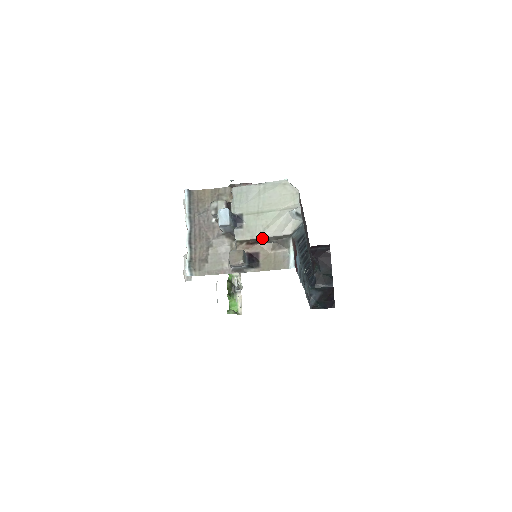
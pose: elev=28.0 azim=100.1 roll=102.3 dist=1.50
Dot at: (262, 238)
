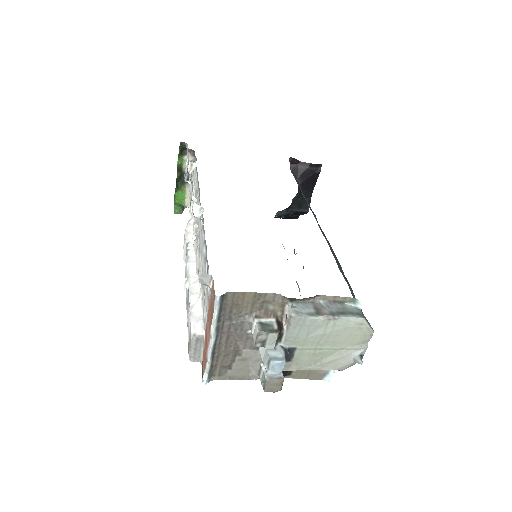
Dot at: occluded
